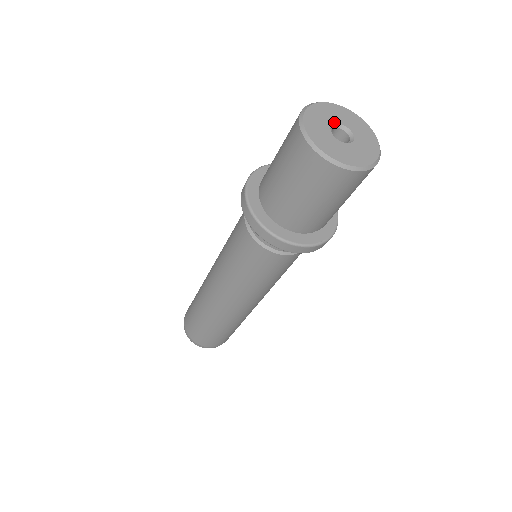
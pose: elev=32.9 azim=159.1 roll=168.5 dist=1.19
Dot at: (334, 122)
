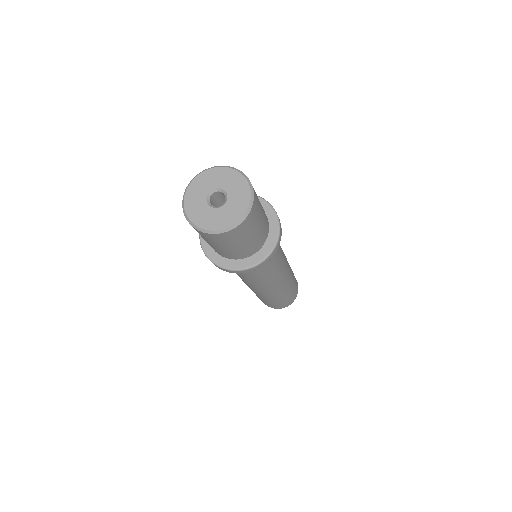
Dot at: (215, 187)
